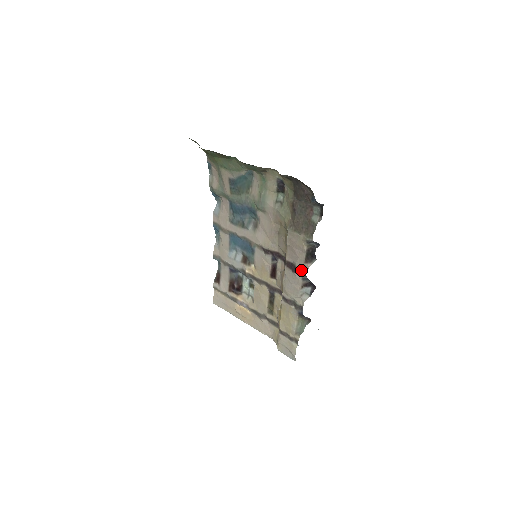
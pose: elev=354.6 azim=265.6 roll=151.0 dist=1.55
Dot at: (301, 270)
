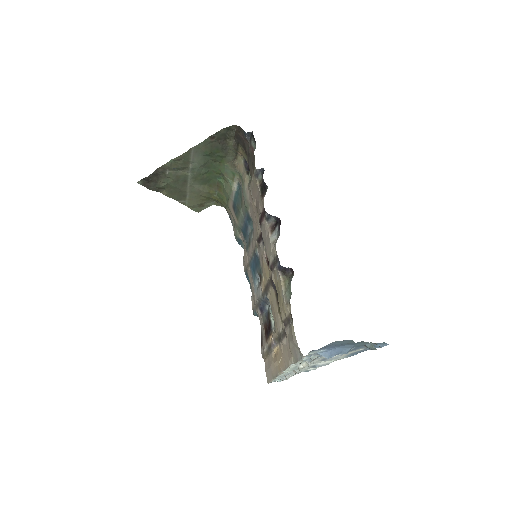
Dot at: (263, 212)
